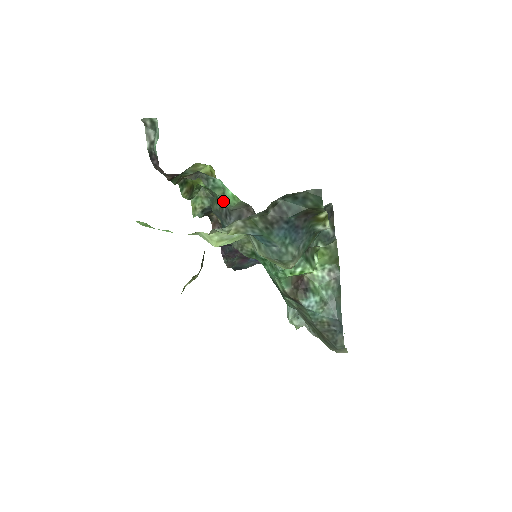
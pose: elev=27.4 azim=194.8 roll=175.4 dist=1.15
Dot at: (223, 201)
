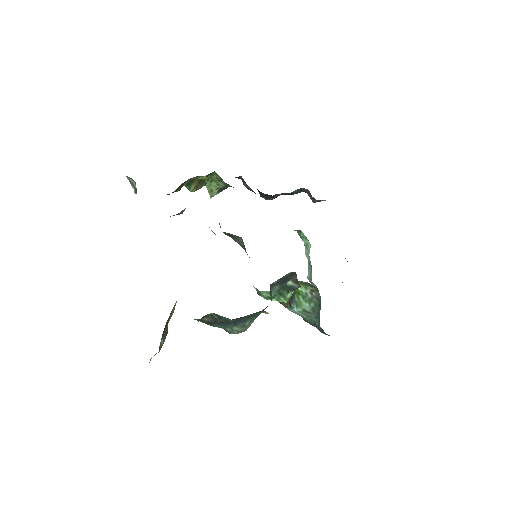
Dot at: occluded
